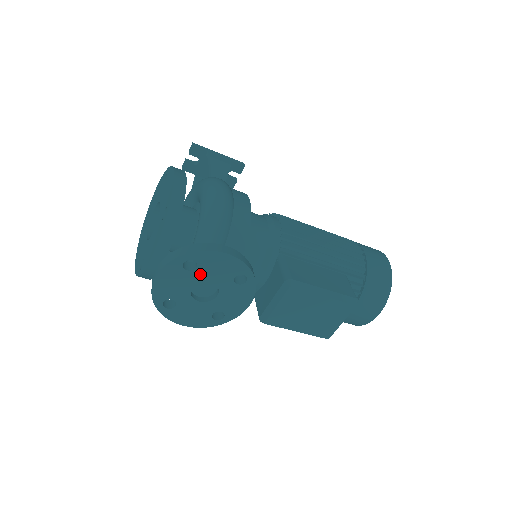
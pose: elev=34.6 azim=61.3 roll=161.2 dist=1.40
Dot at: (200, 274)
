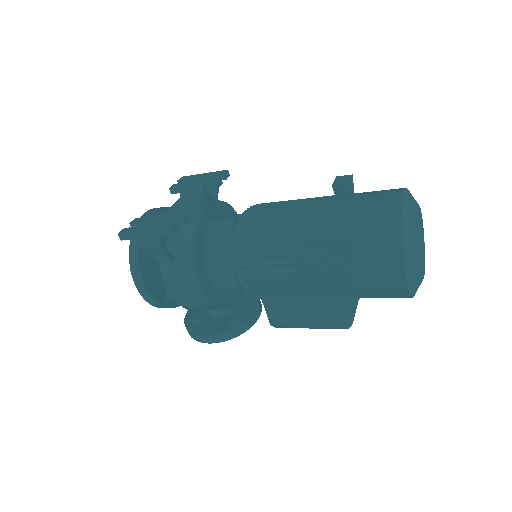
Dot at: occluded
